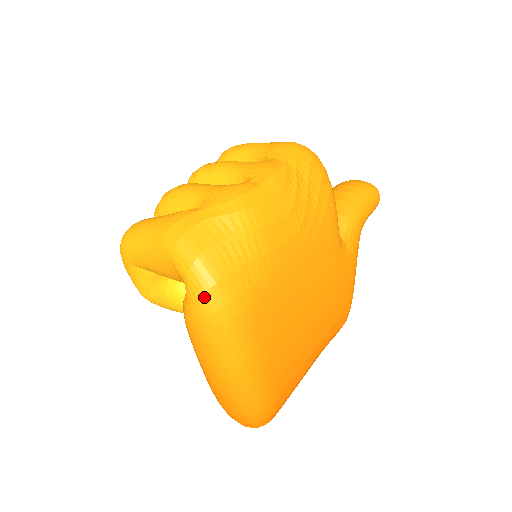
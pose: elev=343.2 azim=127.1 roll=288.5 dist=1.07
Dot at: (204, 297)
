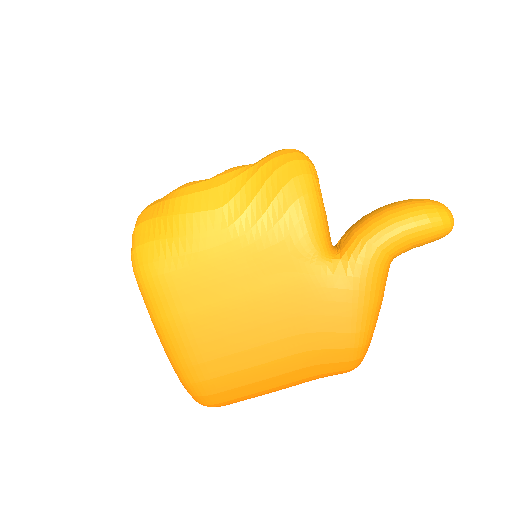
Dot at: (131, 257)
